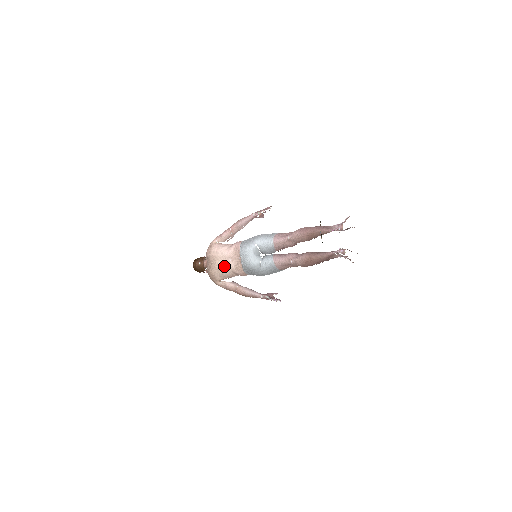
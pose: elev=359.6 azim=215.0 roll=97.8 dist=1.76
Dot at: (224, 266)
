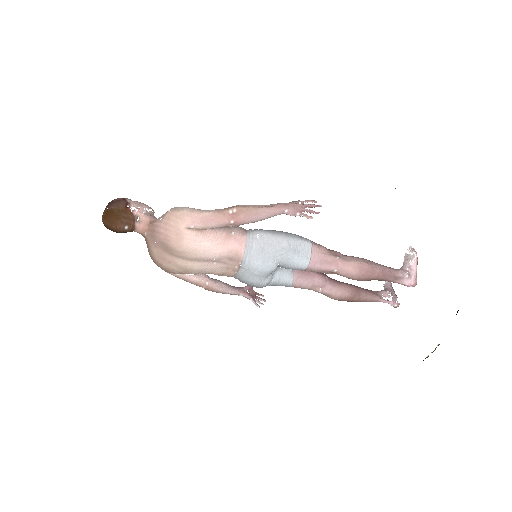
Dot at: (201, 270)
